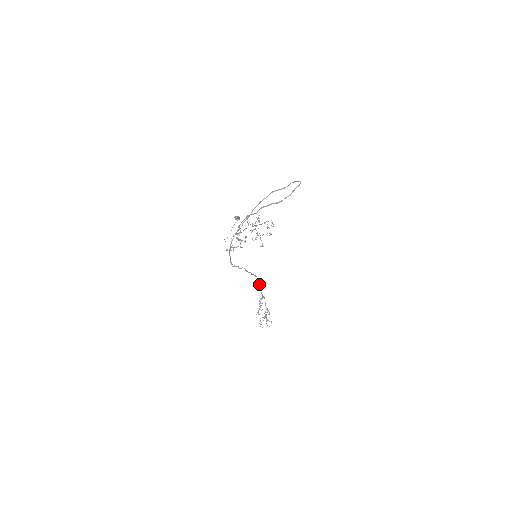
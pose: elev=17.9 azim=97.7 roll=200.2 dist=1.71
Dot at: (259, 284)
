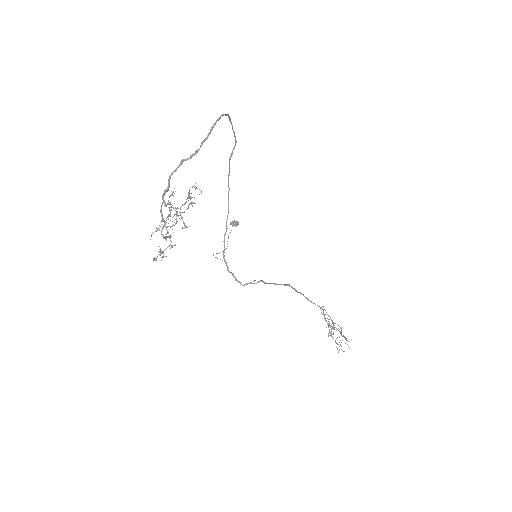
Dot at: (302, 294)
